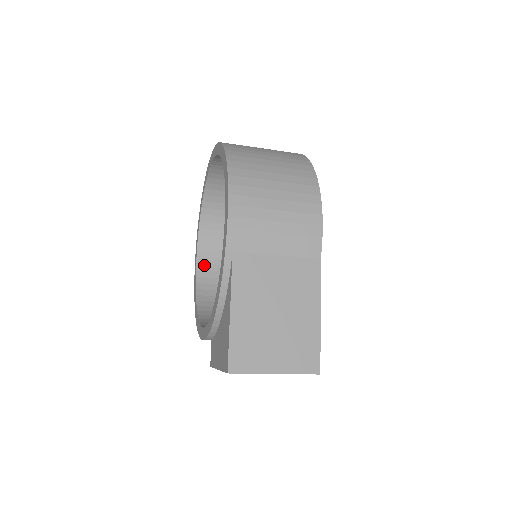
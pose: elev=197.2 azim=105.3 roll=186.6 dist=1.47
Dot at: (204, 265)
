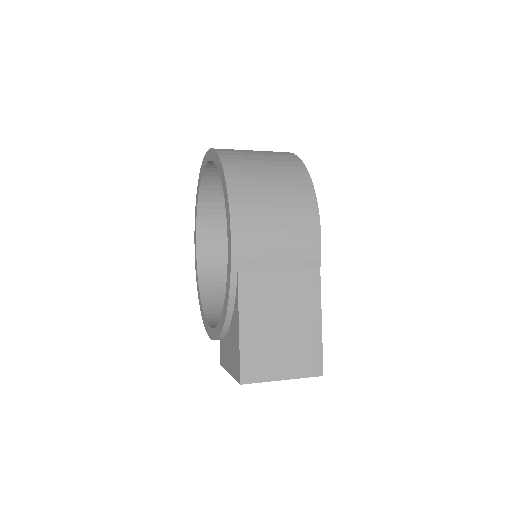
Dot at: (204, 257)
